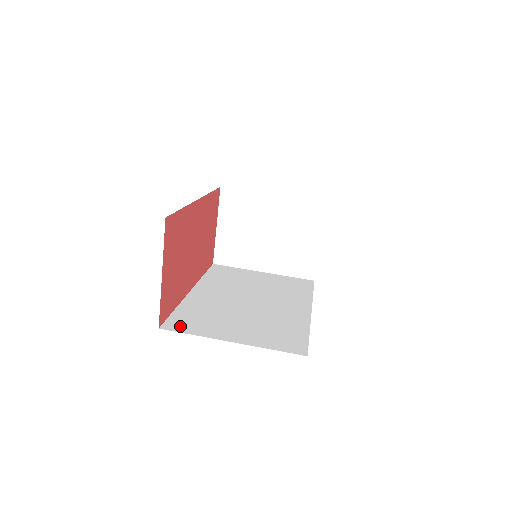
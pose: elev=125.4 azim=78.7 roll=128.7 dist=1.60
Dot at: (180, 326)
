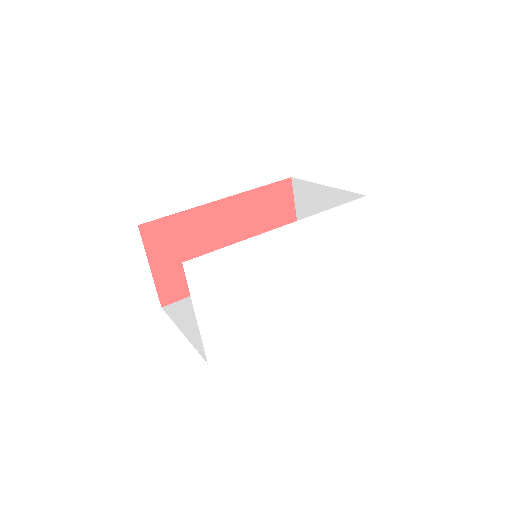
Dot at: (175, 309)
